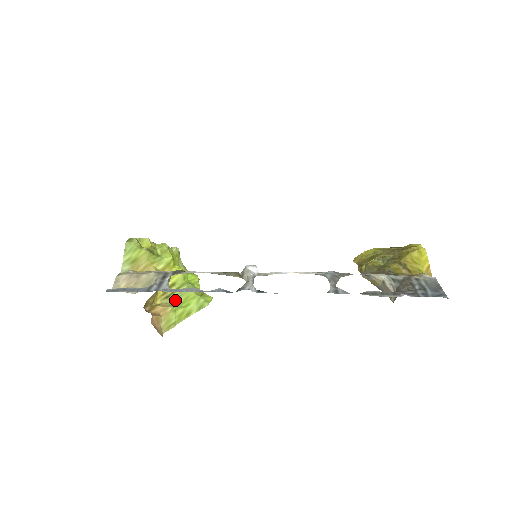
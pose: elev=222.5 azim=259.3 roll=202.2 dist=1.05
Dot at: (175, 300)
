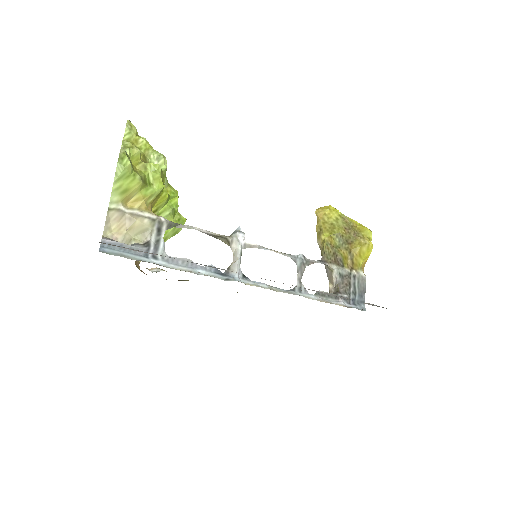
Dot at: occluded
